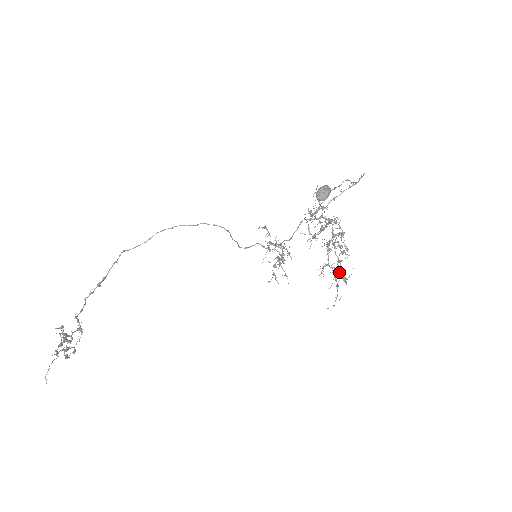
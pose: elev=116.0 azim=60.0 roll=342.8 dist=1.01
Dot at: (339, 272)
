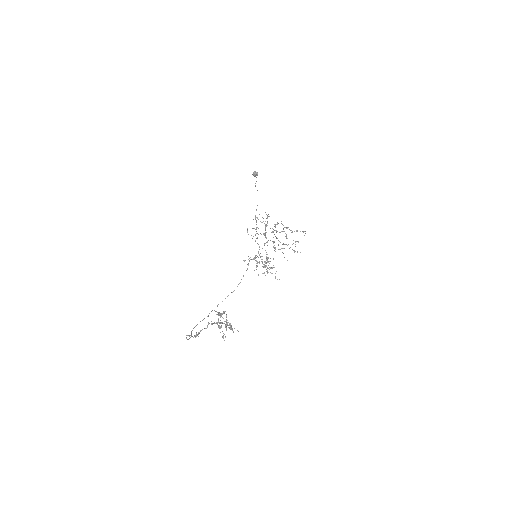
Dot at: (292, 249)
